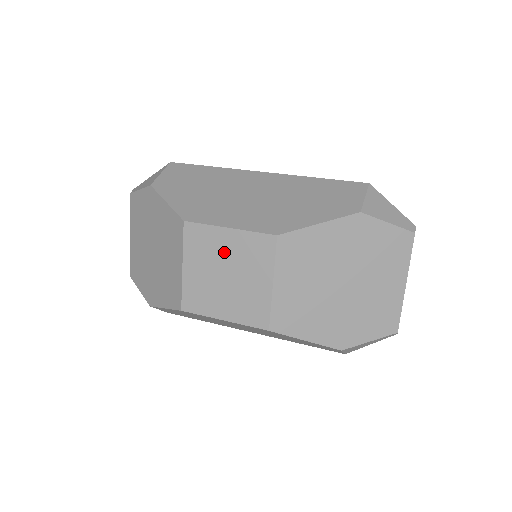
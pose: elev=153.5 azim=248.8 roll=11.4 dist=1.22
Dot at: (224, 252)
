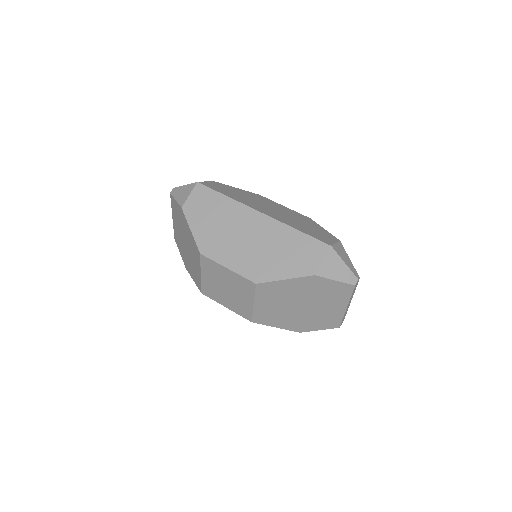
Dot at: (225, 278)
